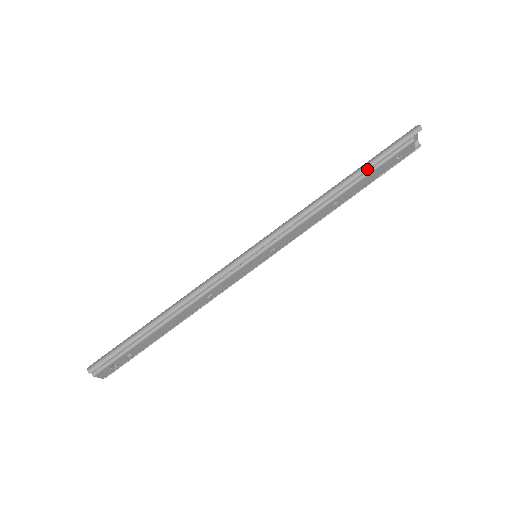
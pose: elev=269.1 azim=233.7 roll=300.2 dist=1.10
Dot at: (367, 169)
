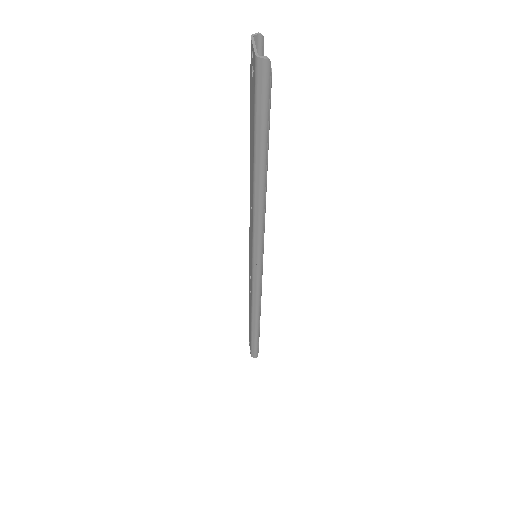
Dot at: (266, 151)
